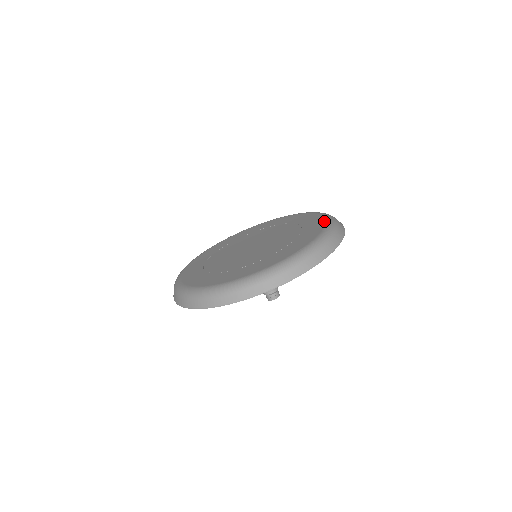
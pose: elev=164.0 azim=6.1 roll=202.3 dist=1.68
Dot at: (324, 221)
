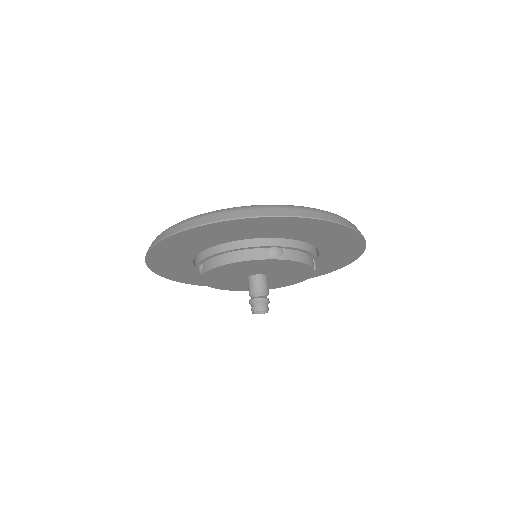
Dot at: occluded
